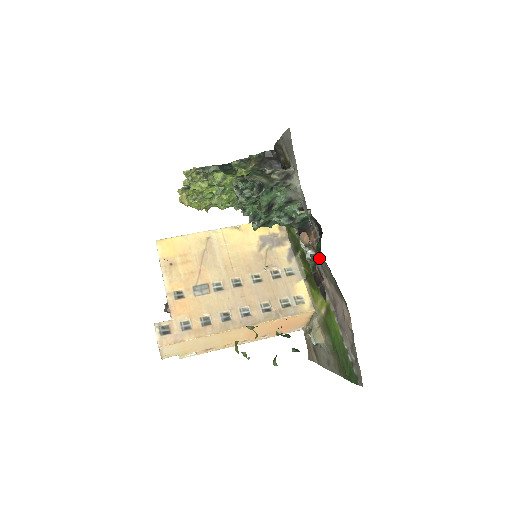
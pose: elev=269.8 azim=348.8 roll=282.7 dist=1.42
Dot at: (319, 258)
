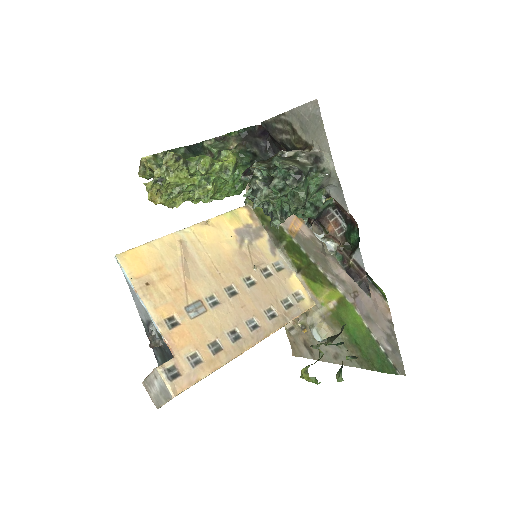
Dot at: occluded
